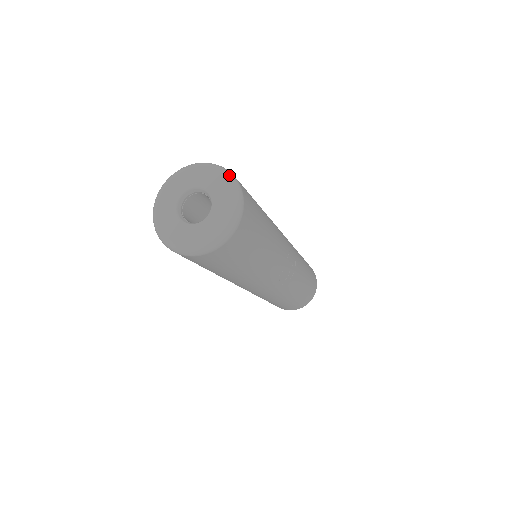
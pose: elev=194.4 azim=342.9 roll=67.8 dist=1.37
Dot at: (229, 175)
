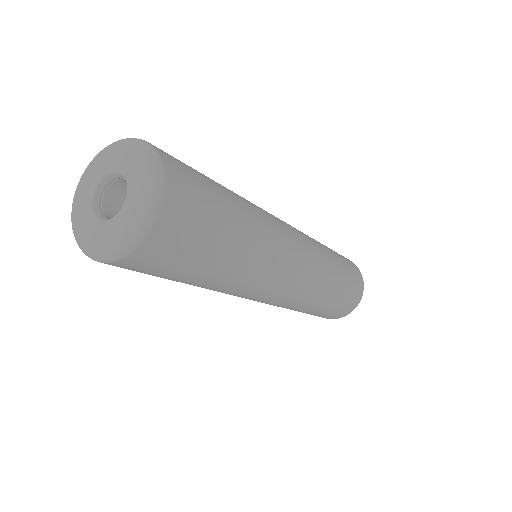
Dot at: (116, 141)
